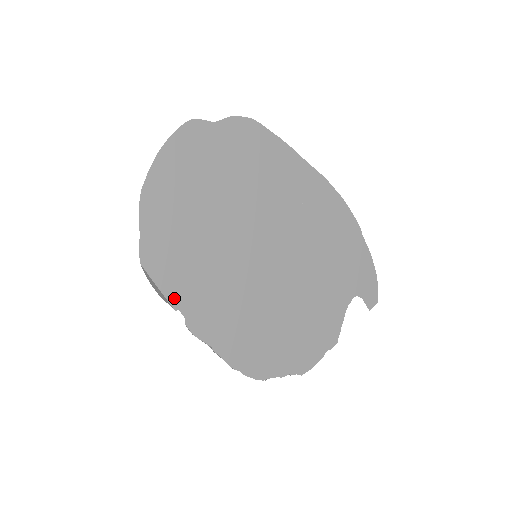
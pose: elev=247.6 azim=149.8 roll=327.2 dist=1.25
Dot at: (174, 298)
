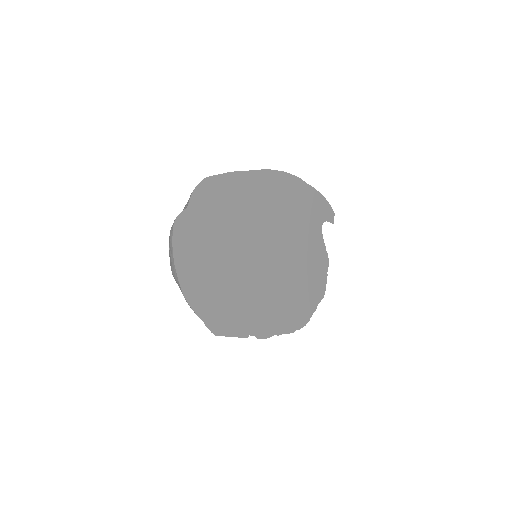
Dot at: (243, 333)
